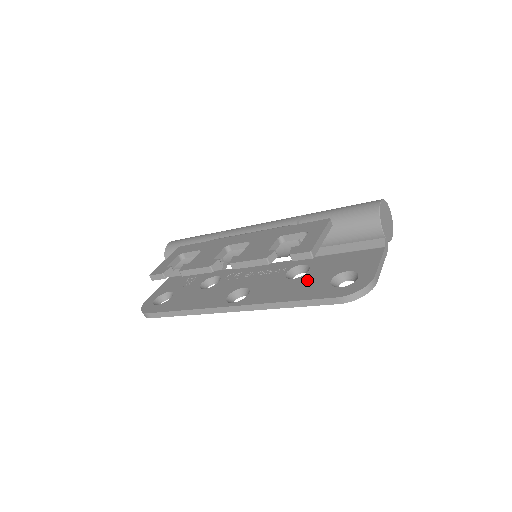
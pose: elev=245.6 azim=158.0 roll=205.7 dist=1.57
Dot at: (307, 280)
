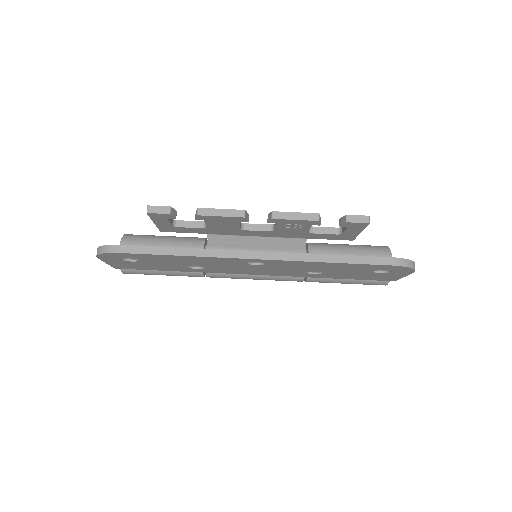
Dot at: occluded
